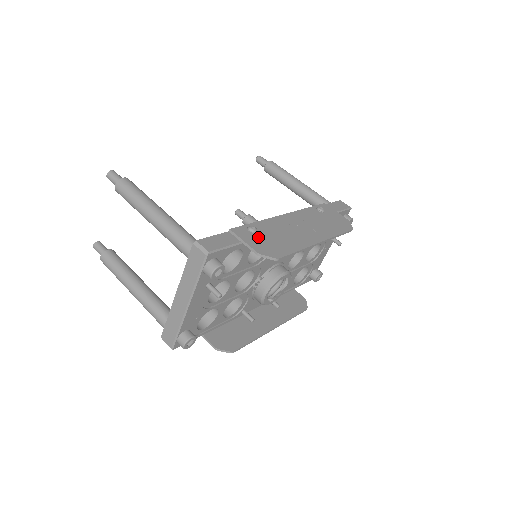
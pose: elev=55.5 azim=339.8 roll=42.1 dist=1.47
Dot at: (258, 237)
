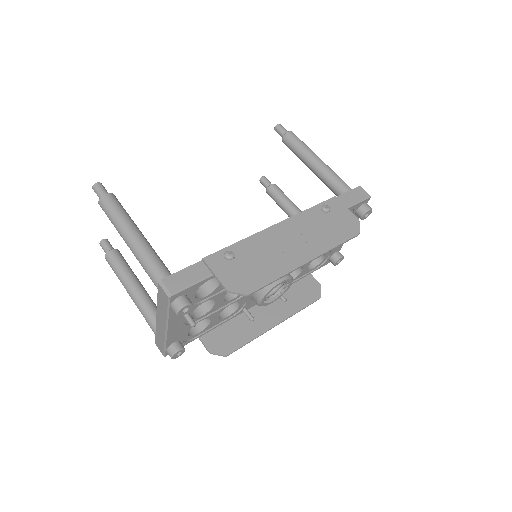
Dot at: (233, 265)
